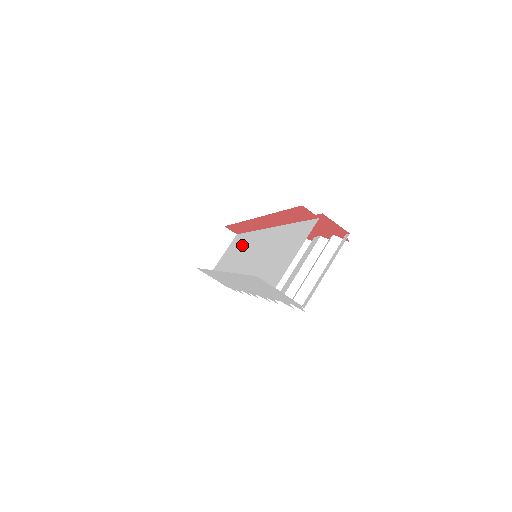
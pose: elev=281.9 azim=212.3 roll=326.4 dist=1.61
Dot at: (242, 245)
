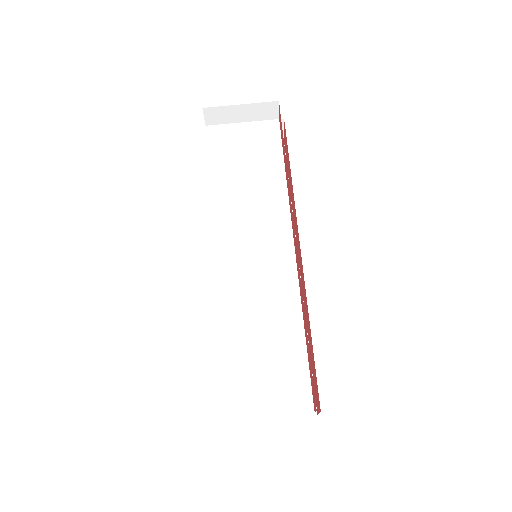
Dot at: (264, 188)
